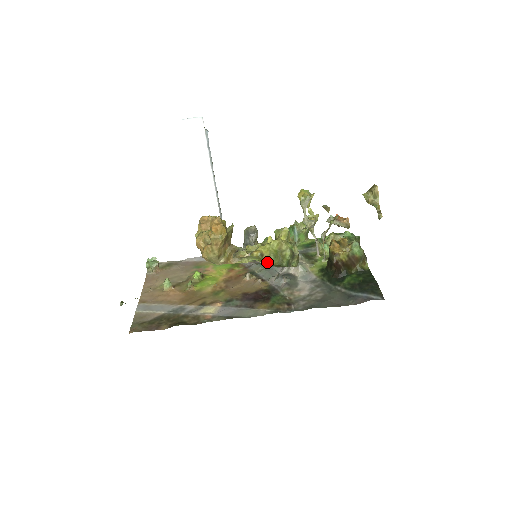
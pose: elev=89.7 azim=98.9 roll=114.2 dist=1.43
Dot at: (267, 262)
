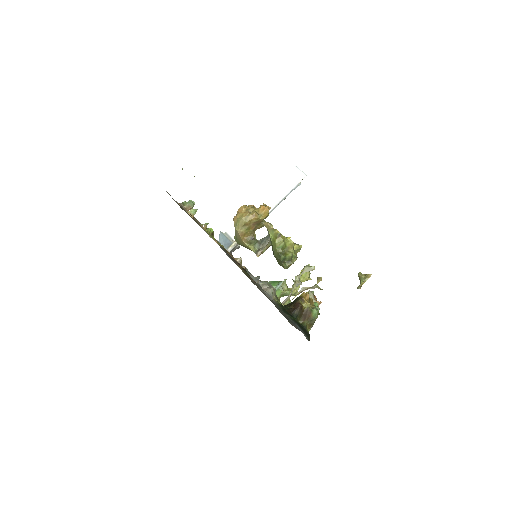
Dot at: (277, 243)
